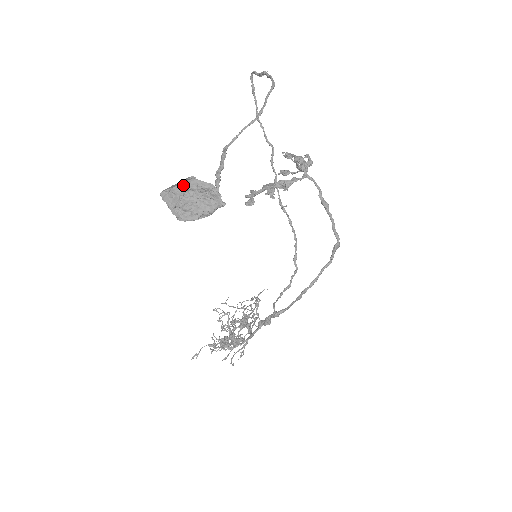
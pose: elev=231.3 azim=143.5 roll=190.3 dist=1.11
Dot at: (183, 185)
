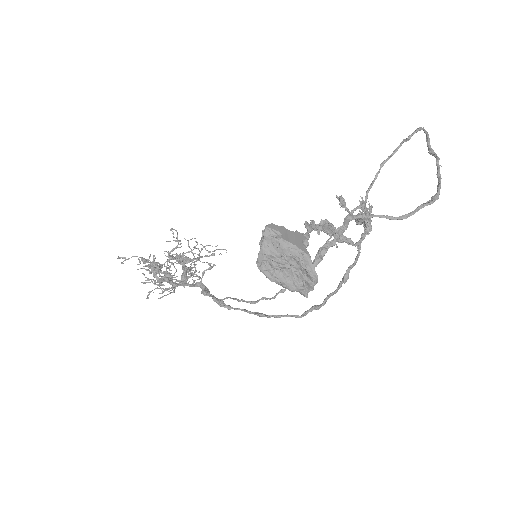
Dot at: (295, 250)
